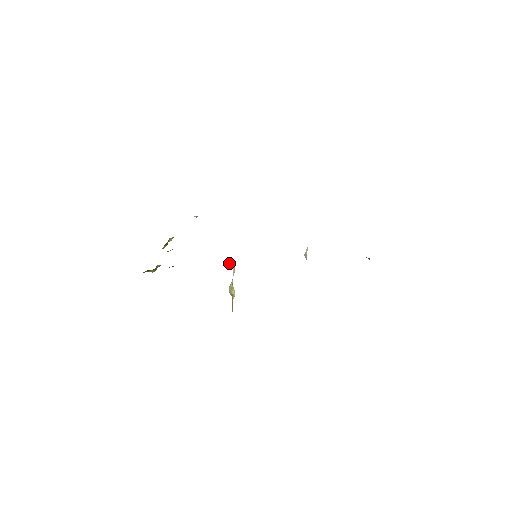
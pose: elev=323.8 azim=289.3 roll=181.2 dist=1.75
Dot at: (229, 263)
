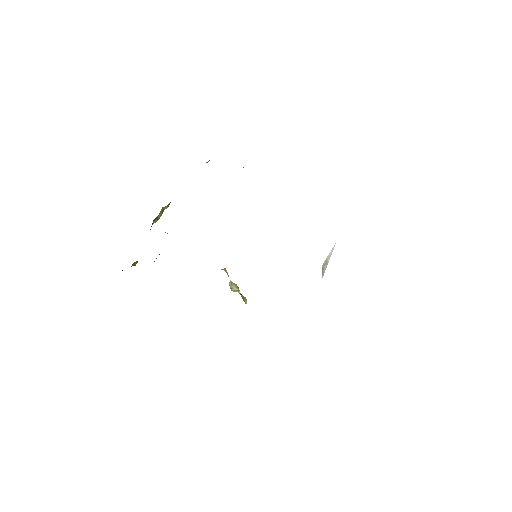
Dot at: occluded
